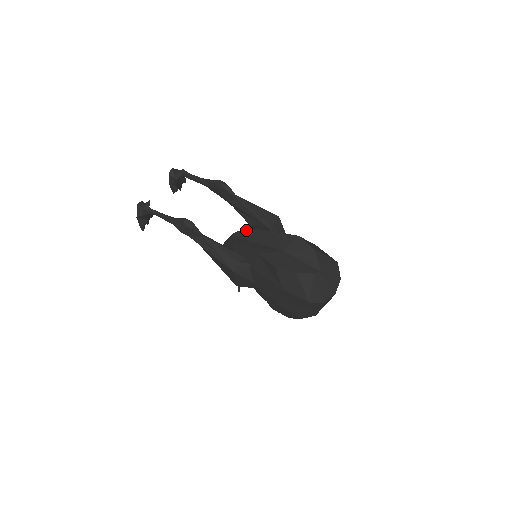
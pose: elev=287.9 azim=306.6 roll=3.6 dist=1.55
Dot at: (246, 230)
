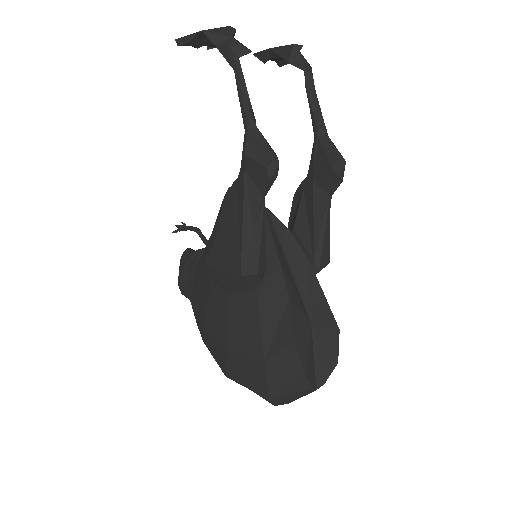
Dot at: (293, 237)
